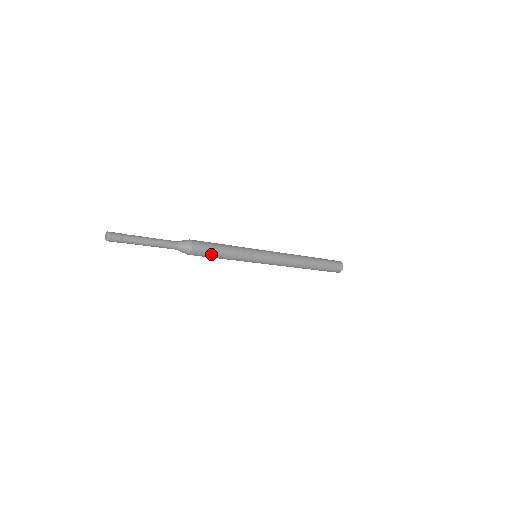
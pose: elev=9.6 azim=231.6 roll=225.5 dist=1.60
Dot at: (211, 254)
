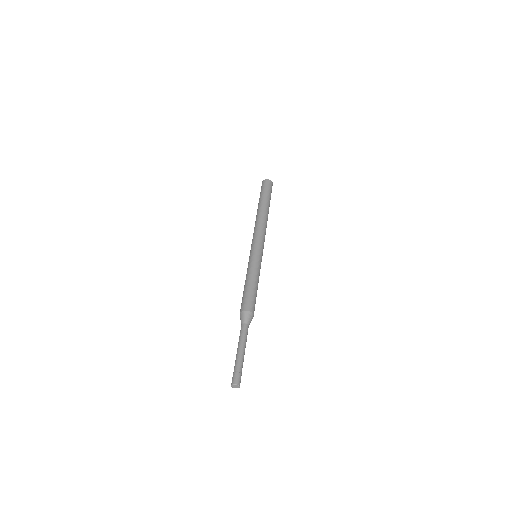
Dot at: occluded
